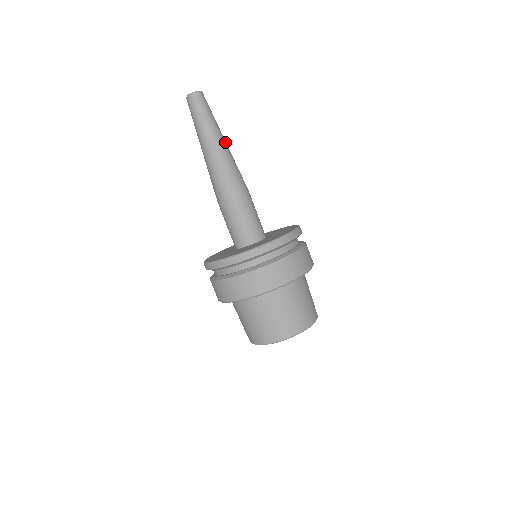
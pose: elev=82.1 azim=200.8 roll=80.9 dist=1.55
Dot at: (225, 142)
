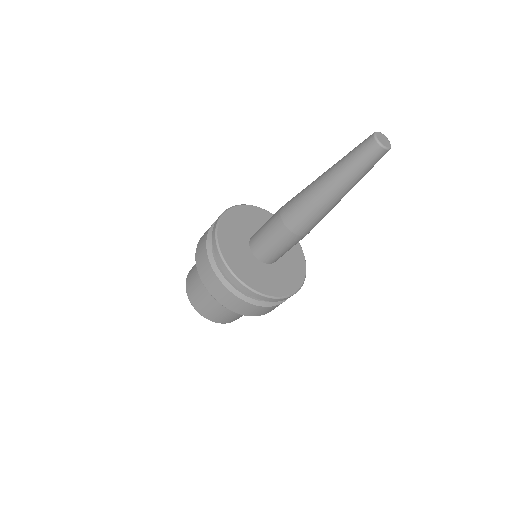
Dot at: occluded
